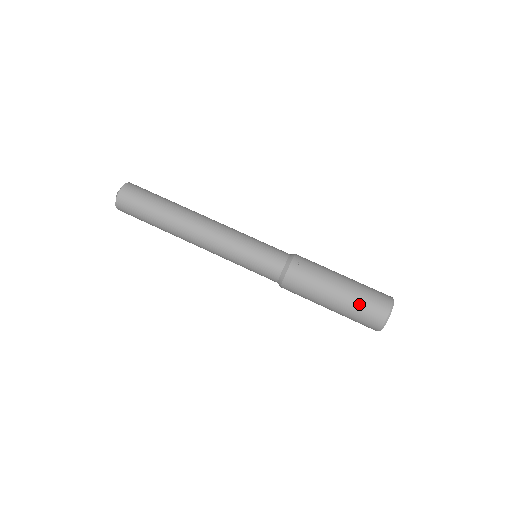
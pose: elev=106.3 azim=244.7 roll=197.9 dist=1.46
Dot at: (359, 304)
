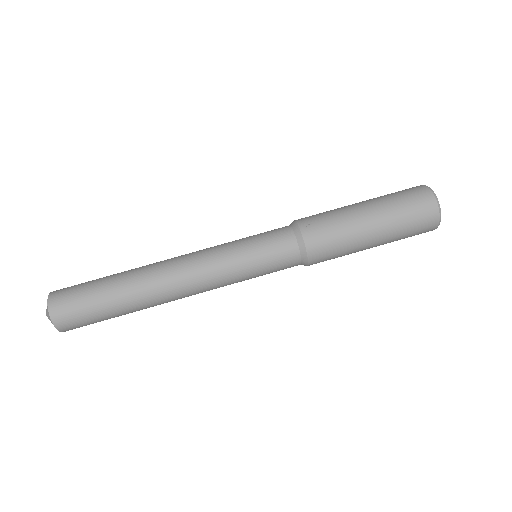
Dot at: (401, 216)
